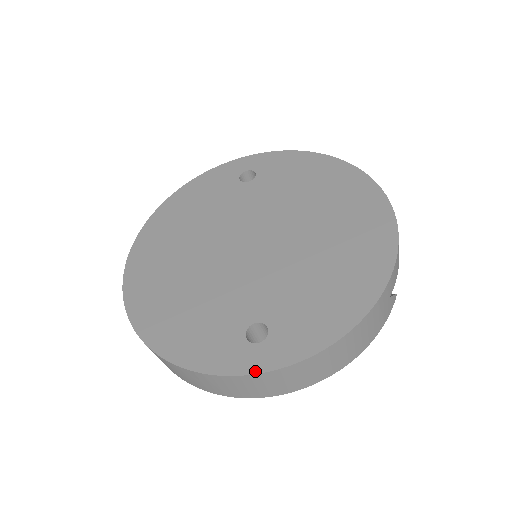
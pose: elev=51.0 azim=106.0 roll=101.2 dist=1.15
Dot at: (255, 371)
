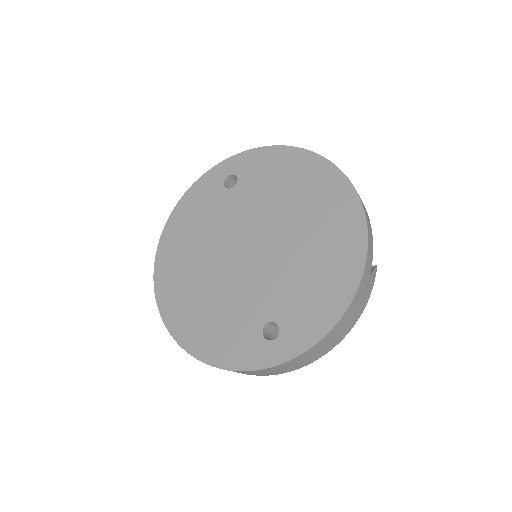
Dot at: (276, 363)
